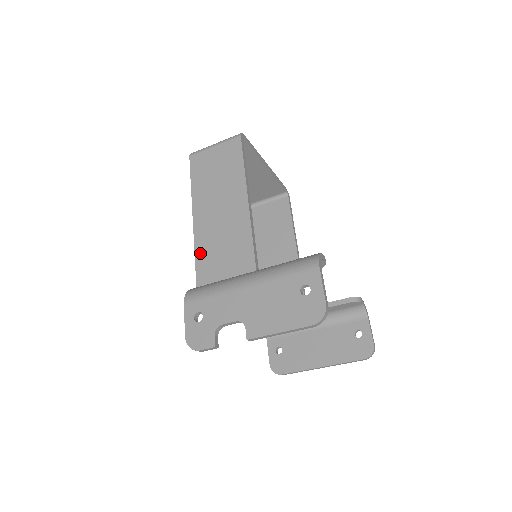
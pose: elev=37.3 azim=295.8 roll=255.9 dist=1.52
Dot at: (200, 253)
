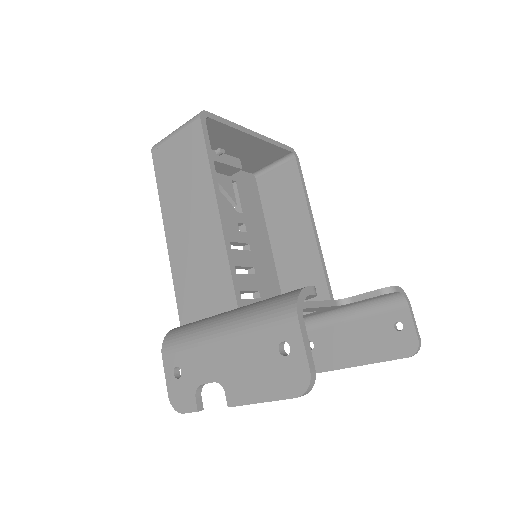
Dot at: (178, 280)
